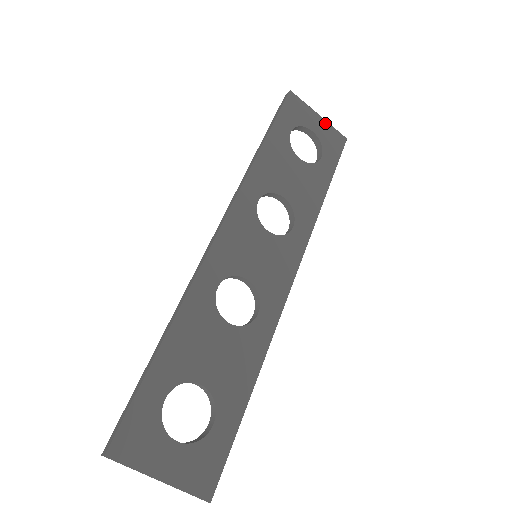
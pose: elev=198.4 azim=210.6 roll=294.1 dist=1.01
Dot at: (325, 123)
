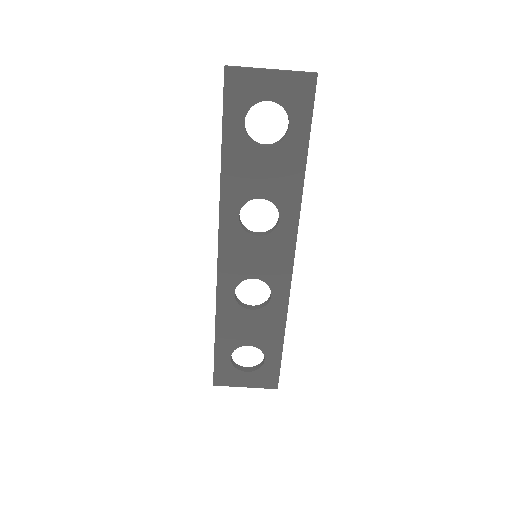
Dot at: (282, 75)
